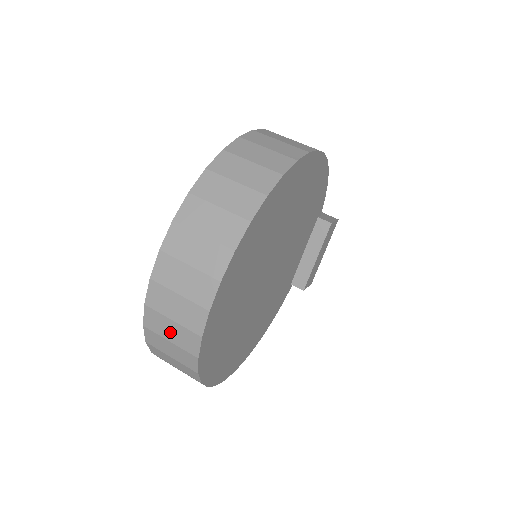
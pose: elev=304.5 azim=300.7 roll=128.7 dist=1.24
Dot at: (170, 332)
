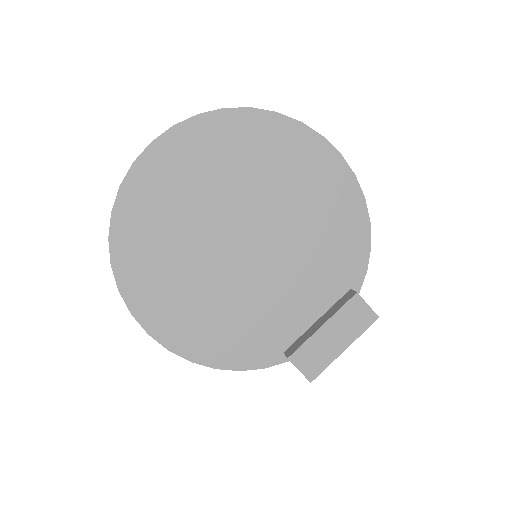
Dot at: occluded
